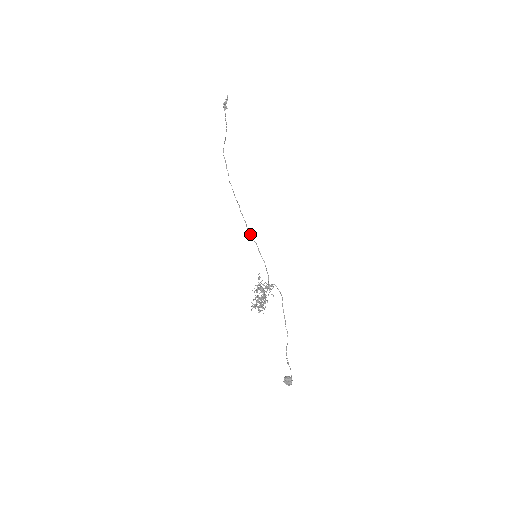
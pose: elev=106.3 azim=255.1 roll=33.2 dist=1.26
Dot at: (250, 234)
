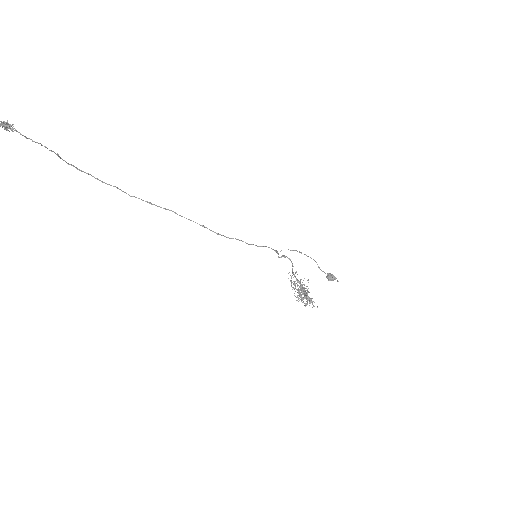
Dot at: (224, 236)
